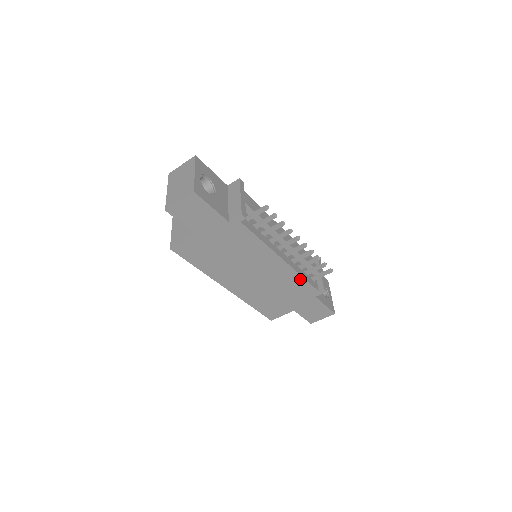
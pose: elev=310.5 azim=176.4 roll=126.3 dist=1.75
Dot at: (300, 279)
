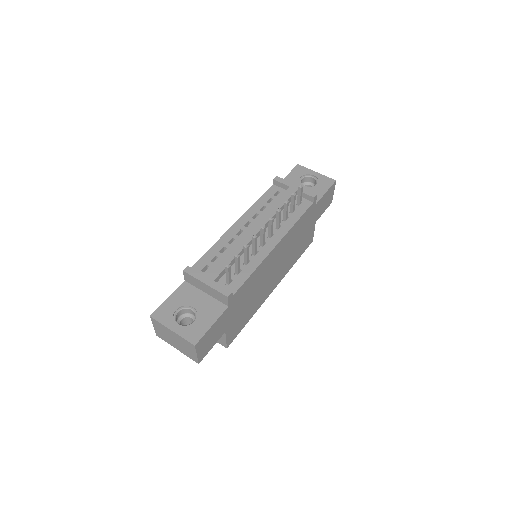
Dot at: (297, 224)
